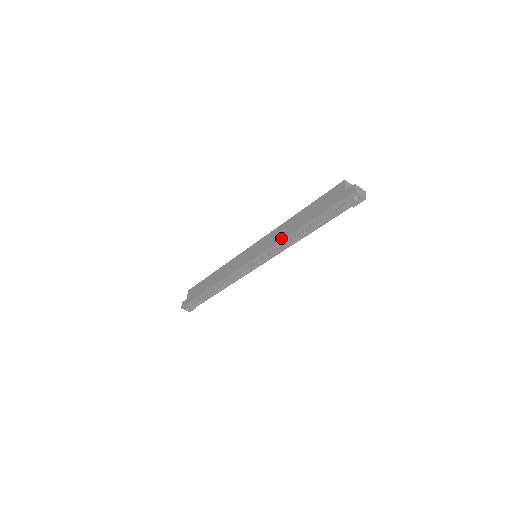
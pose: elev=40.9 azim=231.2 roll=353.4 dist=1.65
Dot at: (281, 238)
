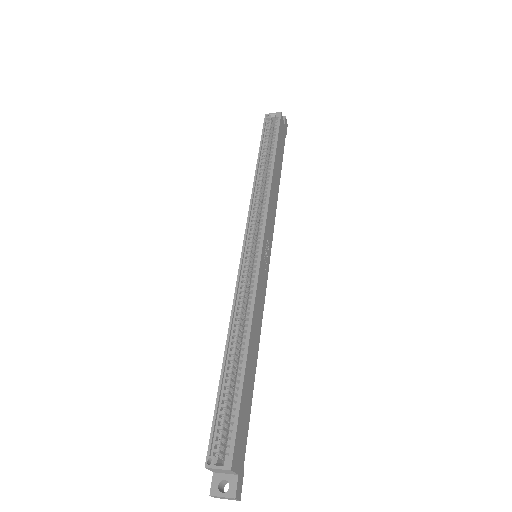
Dot at: occluded
